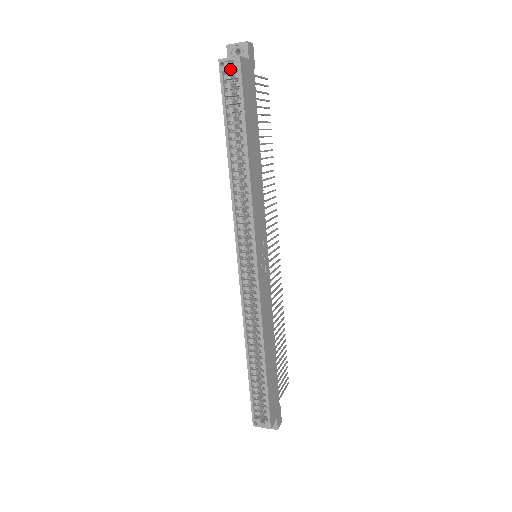
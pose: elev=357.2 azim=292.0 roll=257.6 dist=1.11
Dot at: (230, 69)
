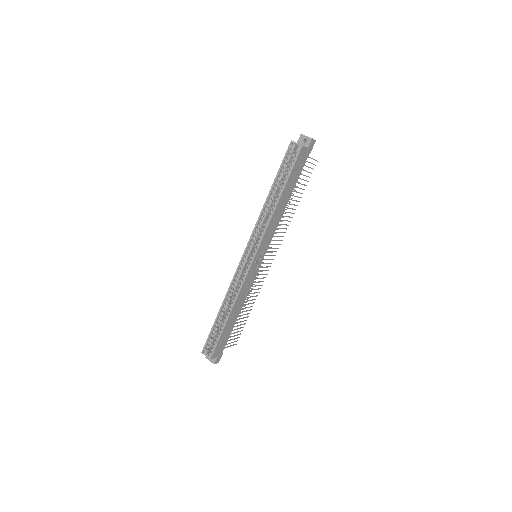
Dot at: (295, 148)
